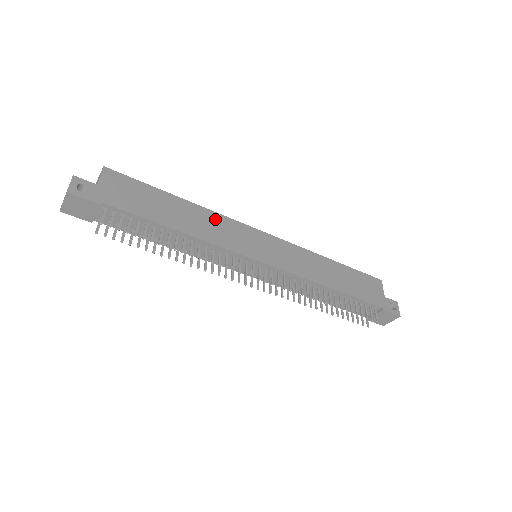
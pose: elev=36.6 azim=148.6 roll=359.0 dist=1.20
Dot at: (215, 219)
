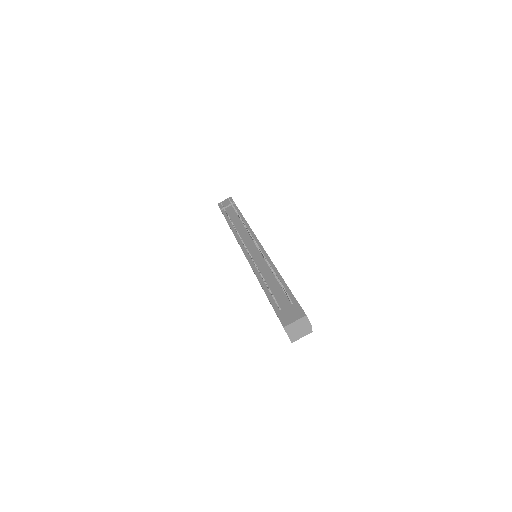
Dot at: occluded
